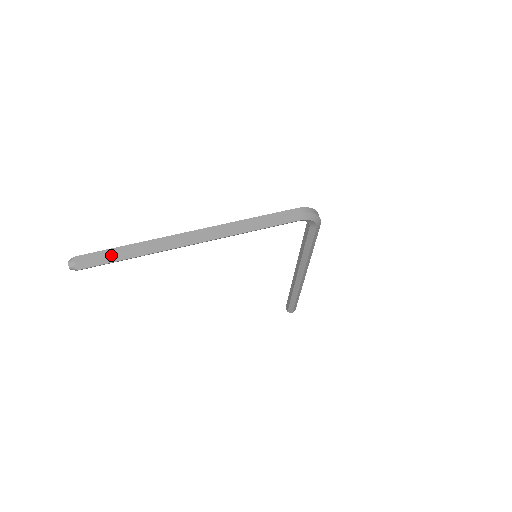
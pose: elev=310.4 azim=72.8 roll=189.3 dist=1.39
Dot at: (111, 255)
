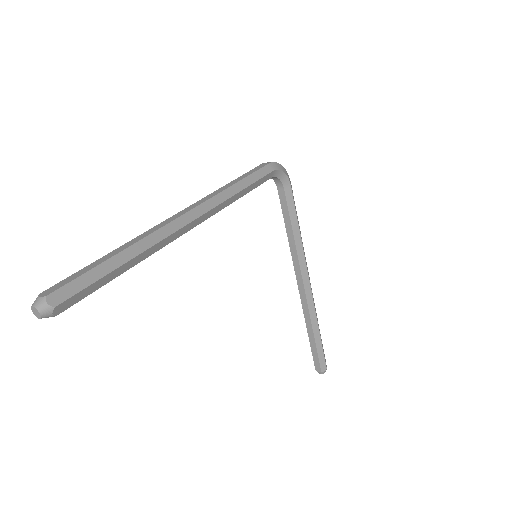
Dot at: (95, 267)
